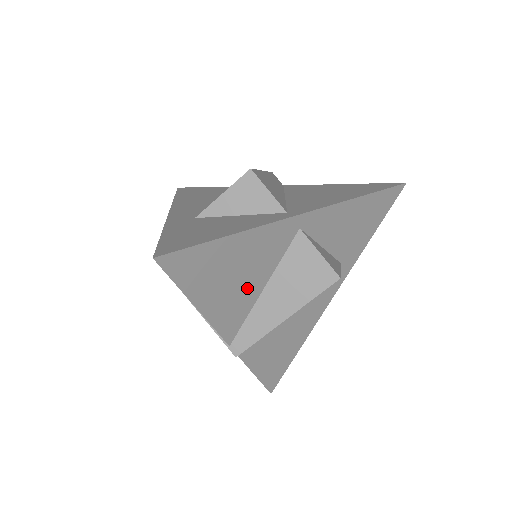
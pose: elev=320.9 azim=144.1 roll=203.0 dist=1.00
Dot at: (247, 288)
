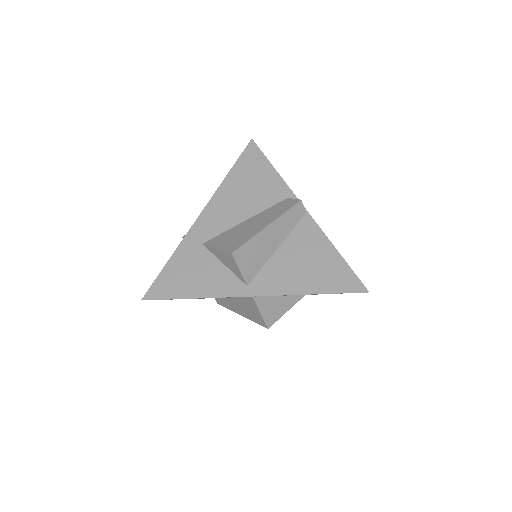
Dot at: occluded
